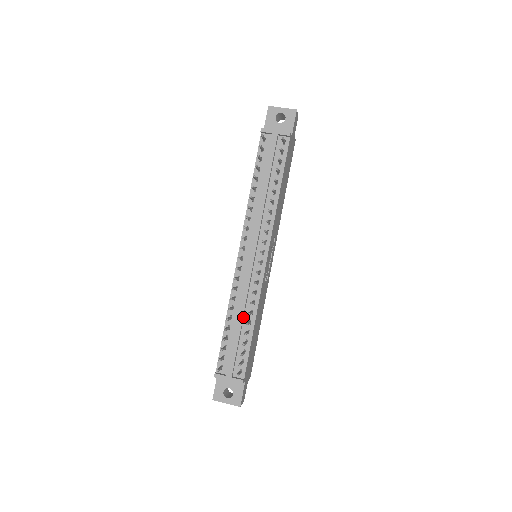
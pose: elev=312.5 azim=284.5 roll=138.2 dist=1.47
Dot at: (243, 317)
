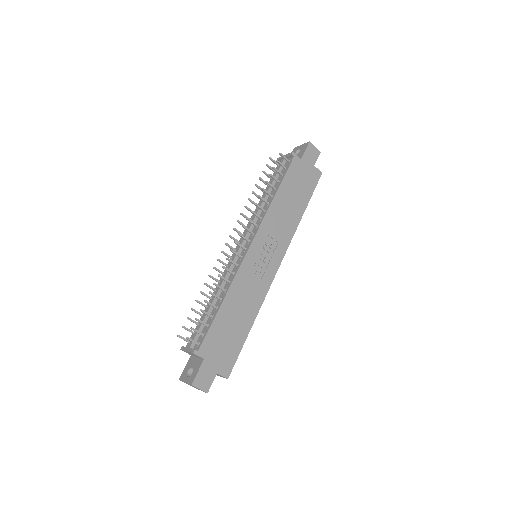
Dot at: occluded
